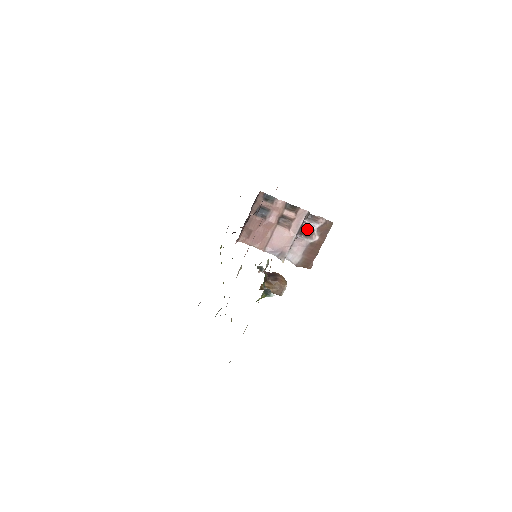
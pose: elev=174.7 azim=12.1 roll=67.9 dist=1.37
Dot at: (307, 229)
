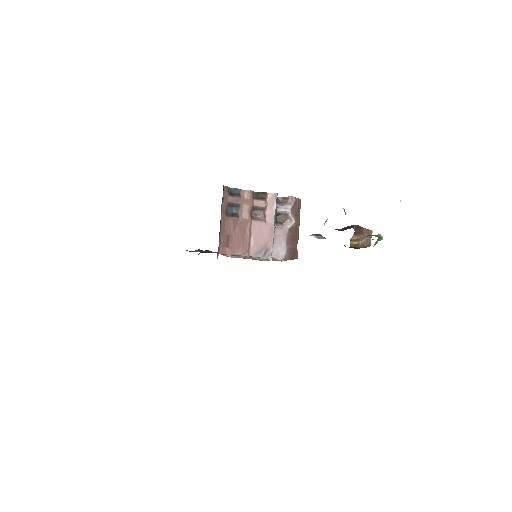
Dot at: (280, 215)
